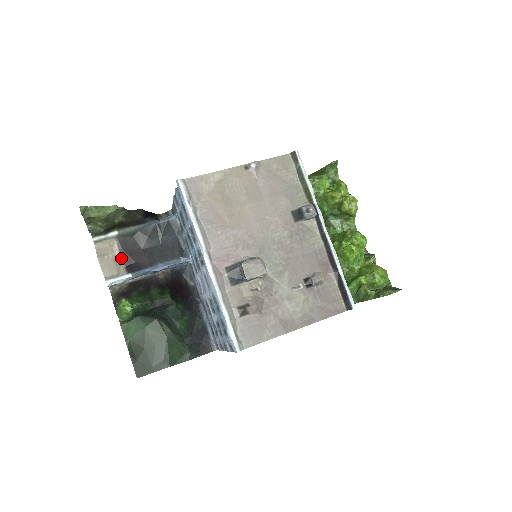
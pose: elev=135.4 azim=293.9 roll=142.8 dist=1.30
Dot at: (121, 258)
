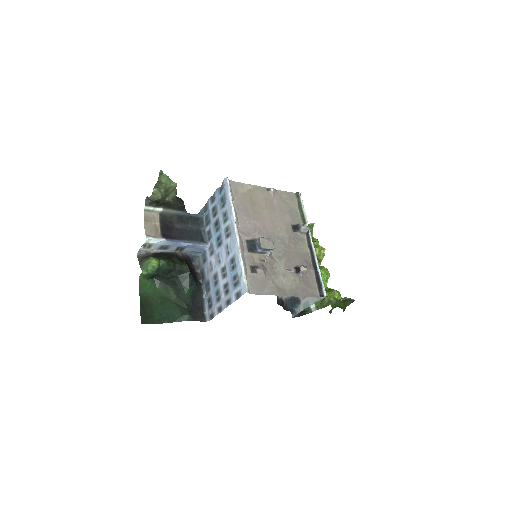
Dot at: (160, 227)
